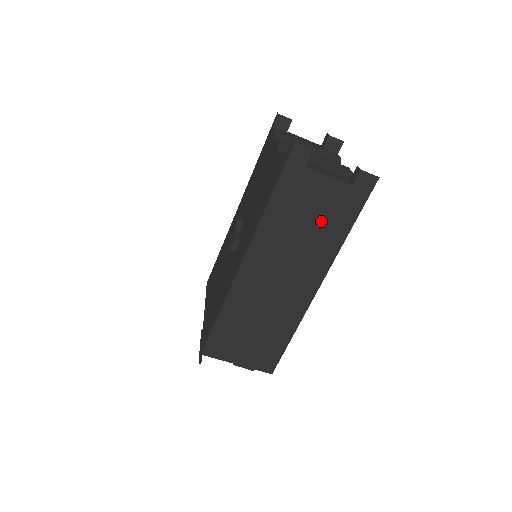
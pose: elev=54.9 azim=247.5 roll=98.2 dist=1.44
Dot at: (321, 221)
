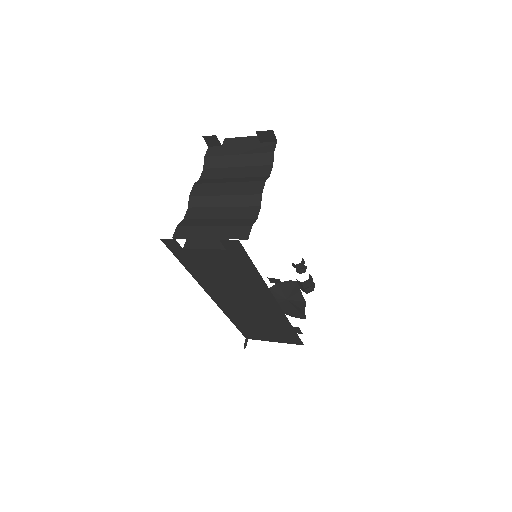
Dot at: (232, 272)
